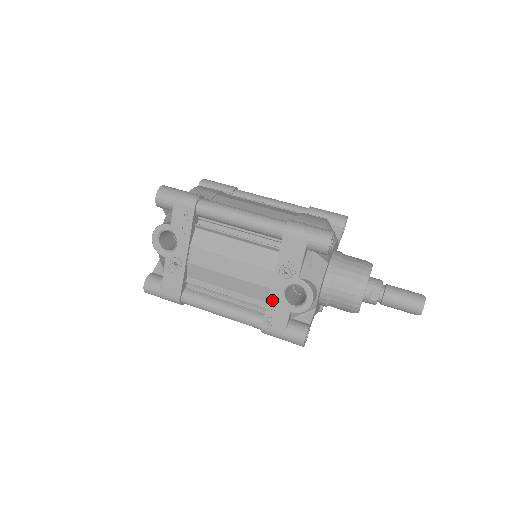
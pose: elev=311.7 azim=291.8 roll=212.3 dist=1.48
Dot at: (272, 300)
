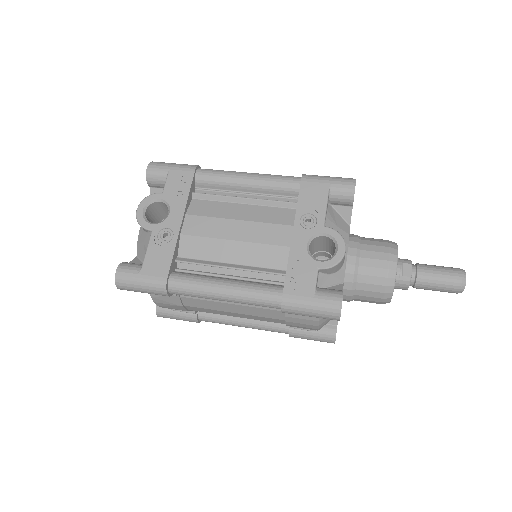
Dot at: (294, 257)
